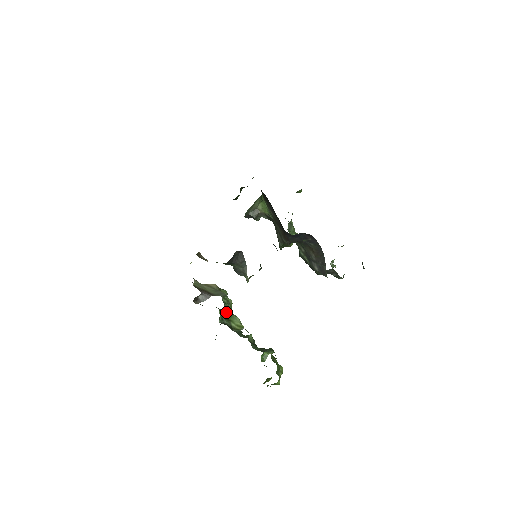
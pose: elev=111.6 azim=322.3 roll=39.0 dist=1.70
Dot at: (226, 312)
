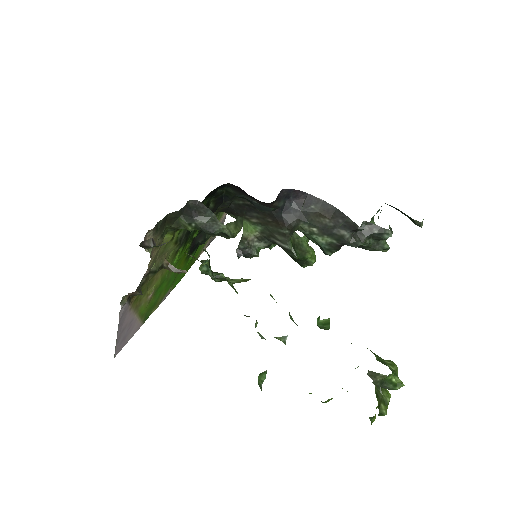
Dot at: (220, 281)
